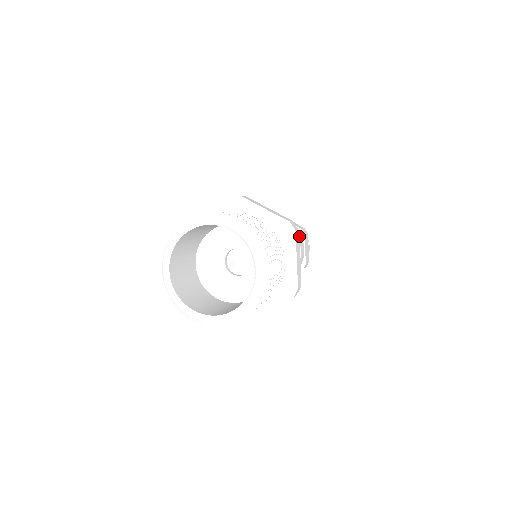
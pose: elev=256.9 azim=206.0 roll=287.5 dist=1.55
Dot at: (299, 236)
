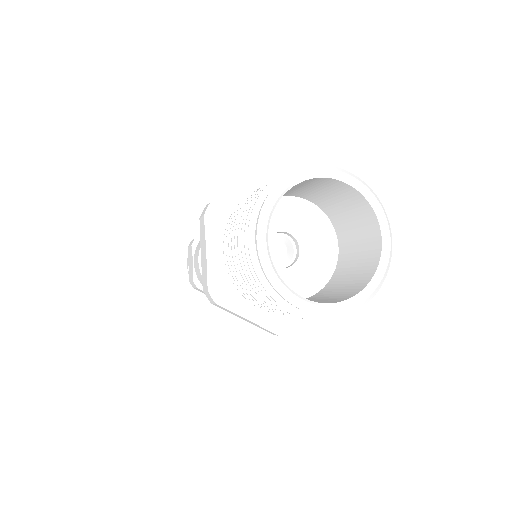
Dot at: occluded
